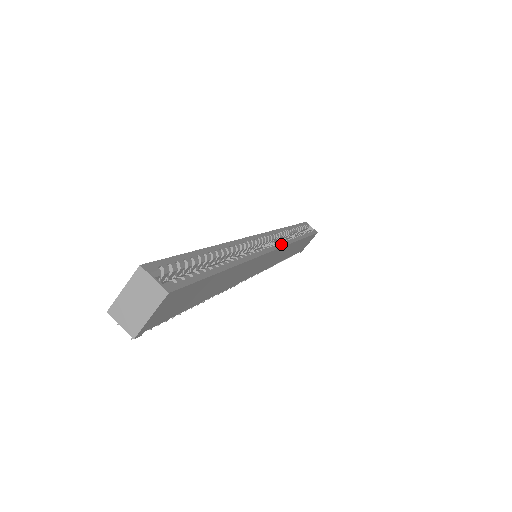
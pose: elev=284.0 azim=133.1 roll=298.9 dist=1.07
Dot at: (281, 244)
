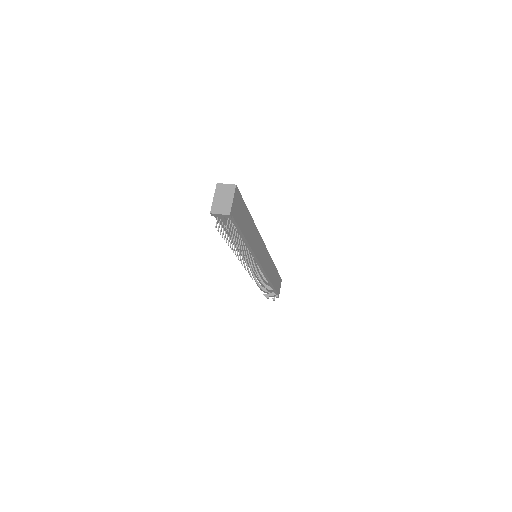
Dot at: occluded
